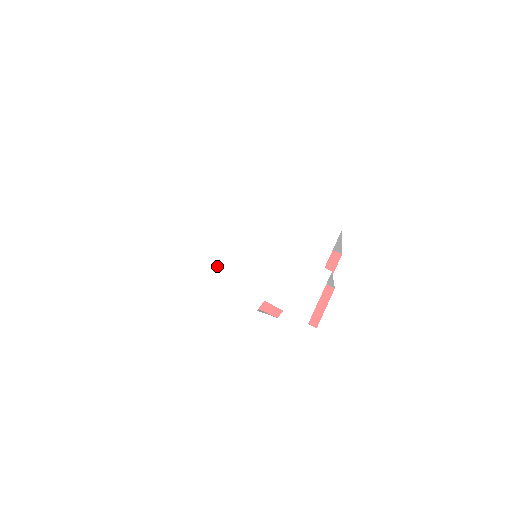
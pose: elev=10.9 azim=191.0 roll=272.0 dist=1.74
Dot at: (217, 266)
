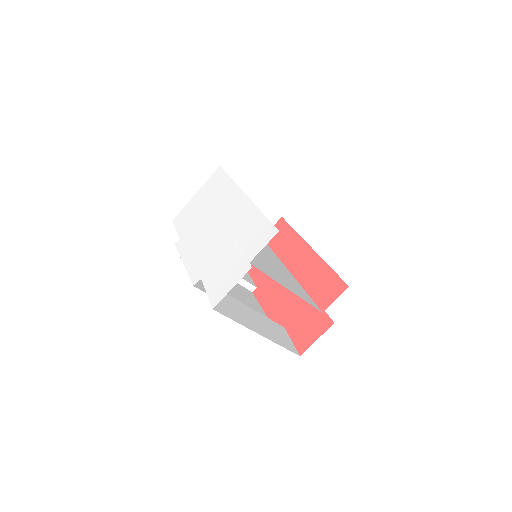
Dot at: (194, 242)
